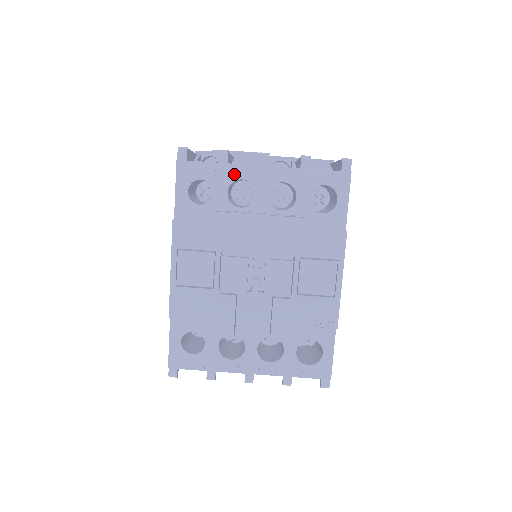
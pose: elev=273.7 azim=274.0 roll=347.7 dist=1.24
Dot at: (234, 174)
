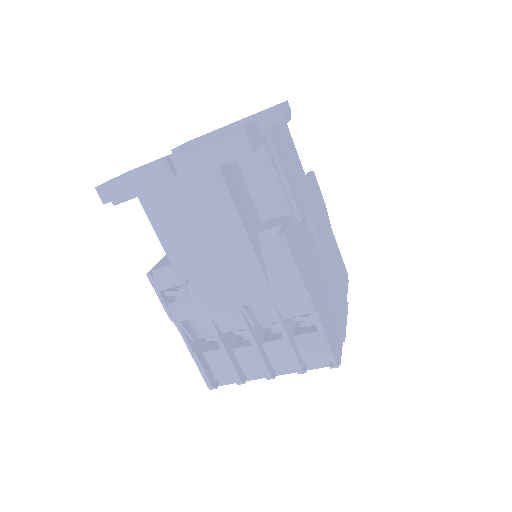
Dot at: occluded
